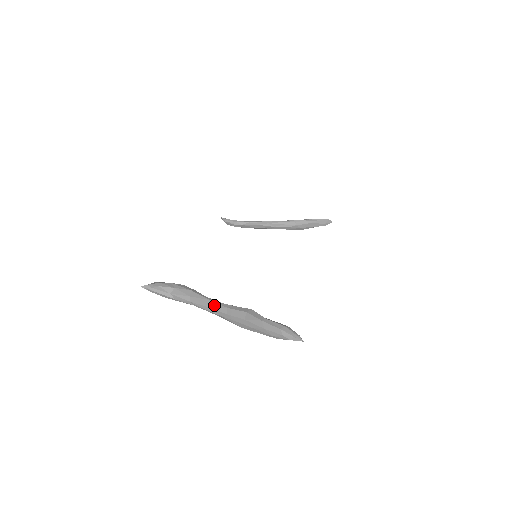
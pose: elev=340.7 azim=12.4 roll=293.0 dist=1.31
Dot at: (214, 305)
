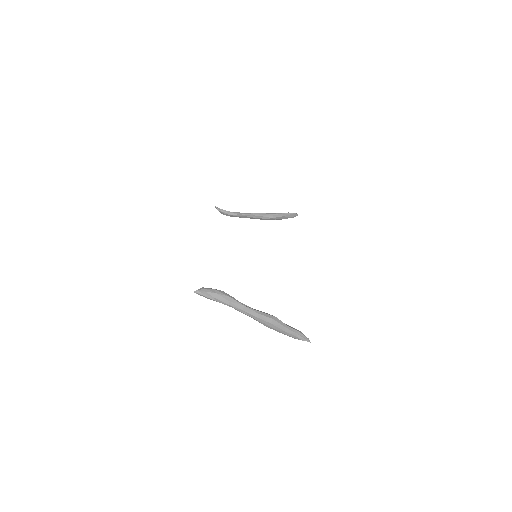
Dot at: (248, 310)
